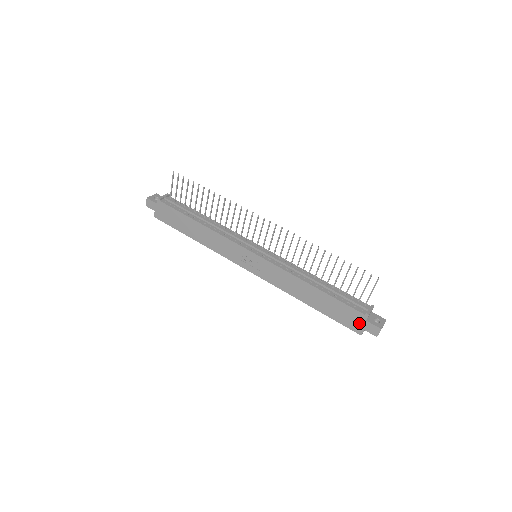
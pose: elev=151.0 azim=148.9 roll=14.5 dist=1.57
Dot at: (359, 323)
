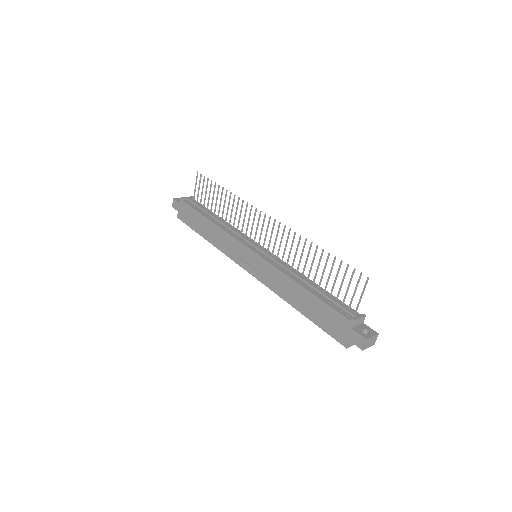
Dot at: (344, 332)
